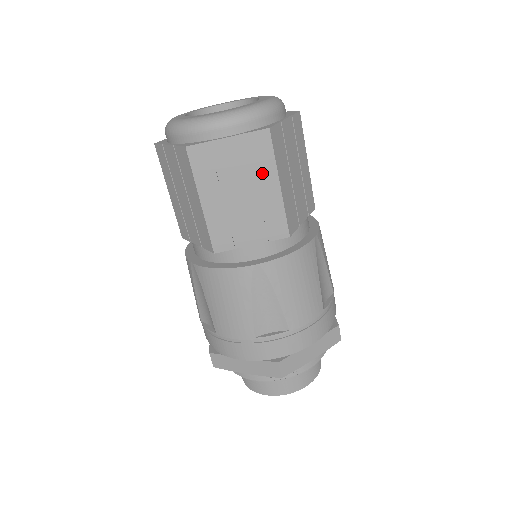
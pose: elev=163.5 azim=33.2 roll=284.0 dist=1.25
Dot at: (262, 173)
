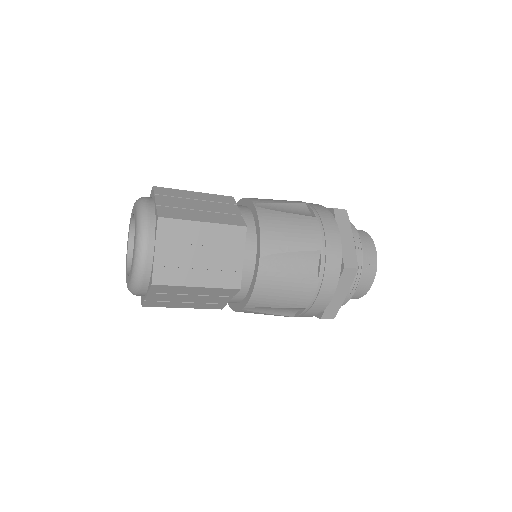
Dot at: (182, 291)
